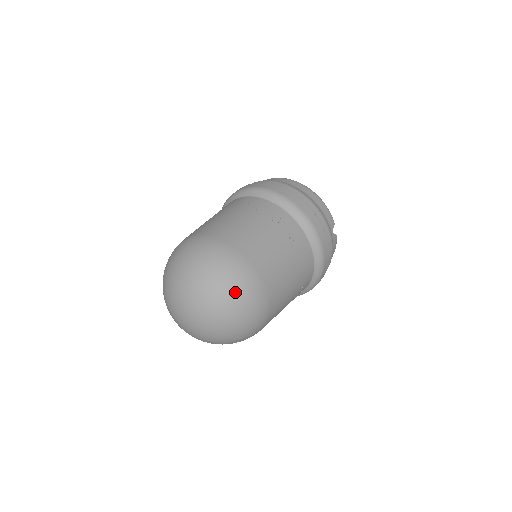
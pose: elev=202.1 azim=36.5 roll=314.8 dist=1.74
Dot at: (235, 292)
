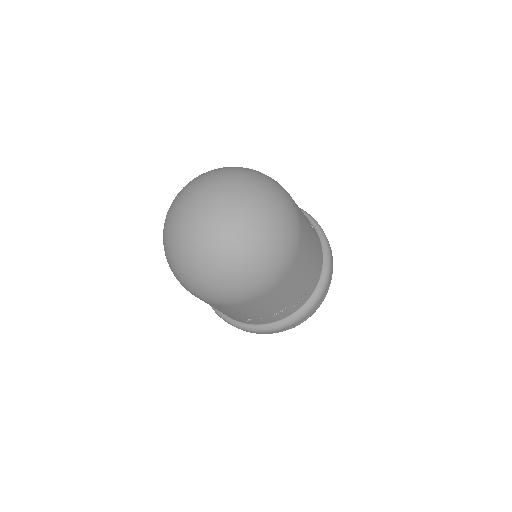
Dot at: (280, 201)
